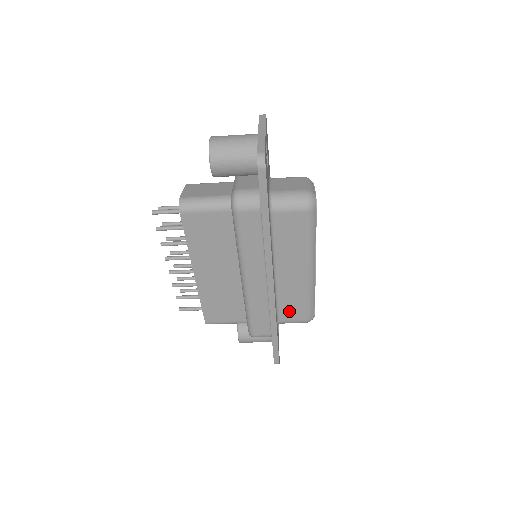
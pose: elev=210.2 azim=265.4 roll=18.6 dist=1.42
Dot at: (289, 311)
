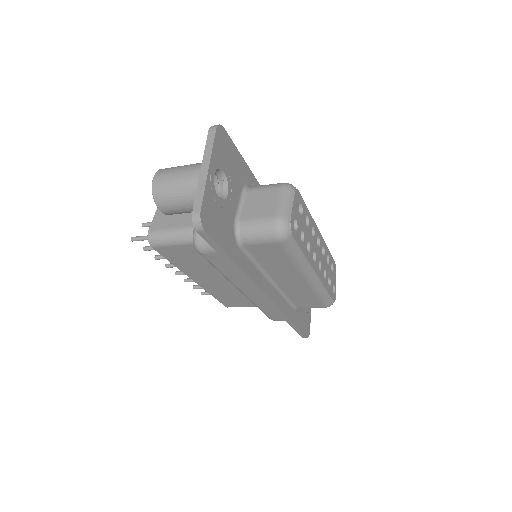
Dot at: (303, 302)
